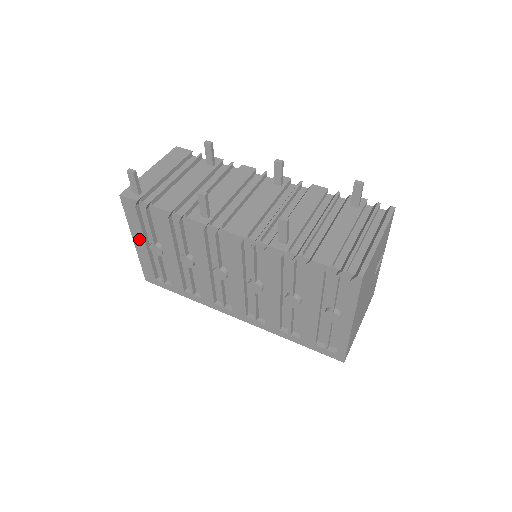
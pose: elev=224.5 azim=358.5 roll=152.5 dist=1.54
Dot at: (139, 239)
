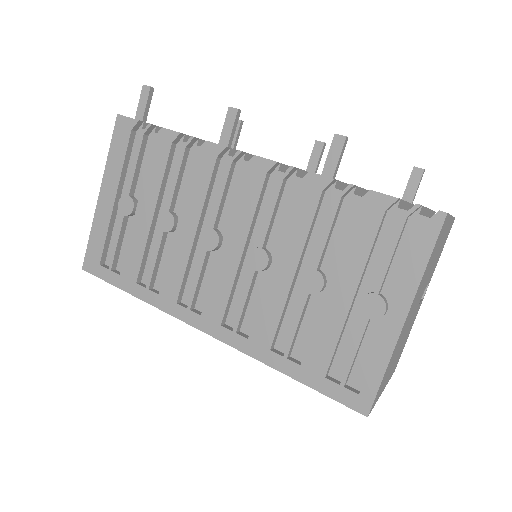
Dot at: (110, 188)
